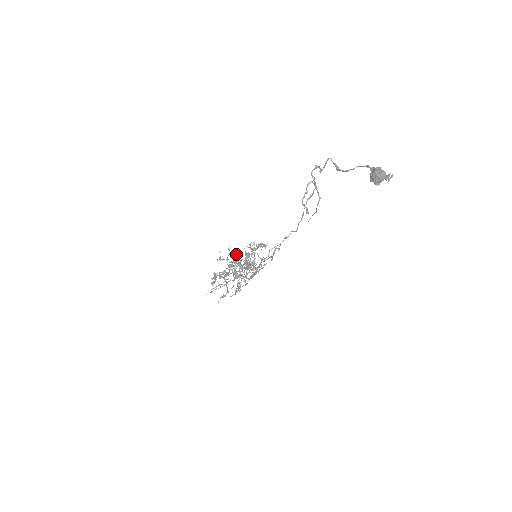
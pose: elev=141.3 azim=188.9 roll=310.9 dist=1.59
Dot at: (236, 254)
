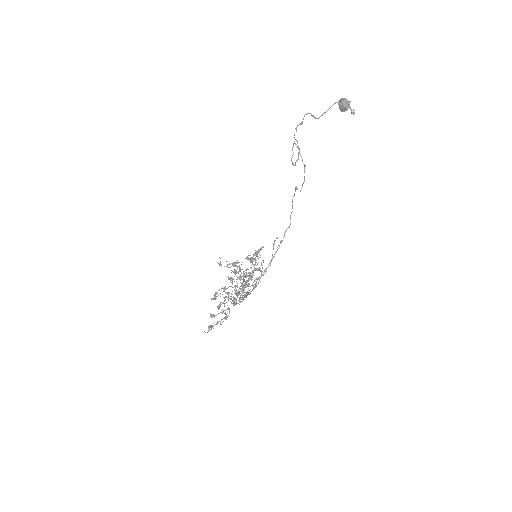
Dot at: (235, 265)
